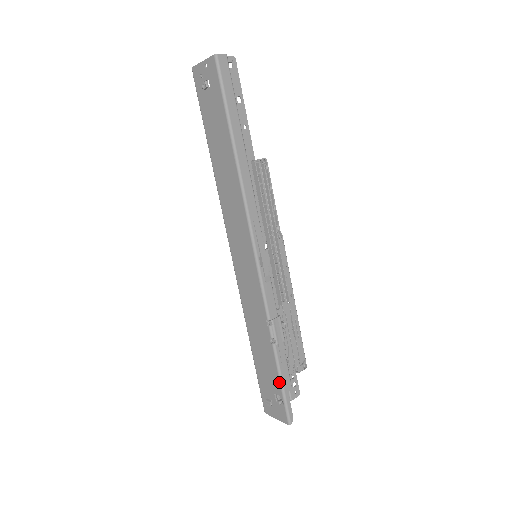
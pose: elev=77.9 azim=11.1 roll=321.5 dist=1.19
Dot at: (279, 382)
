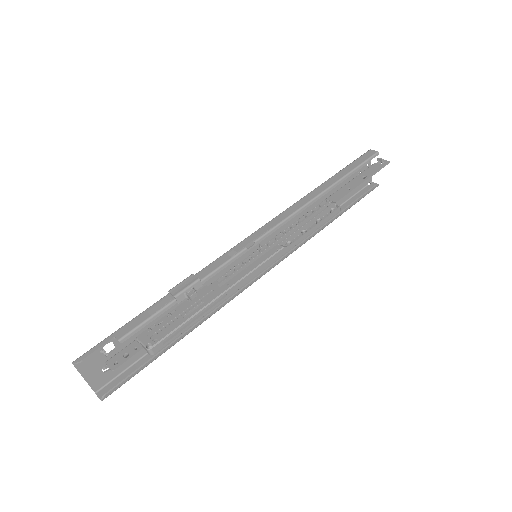
Dot at: (127, 324)
